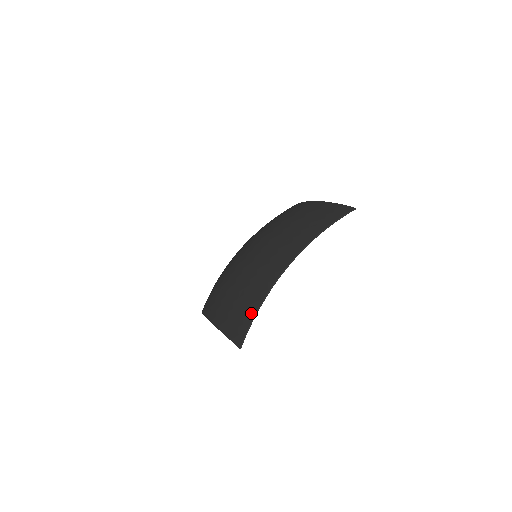
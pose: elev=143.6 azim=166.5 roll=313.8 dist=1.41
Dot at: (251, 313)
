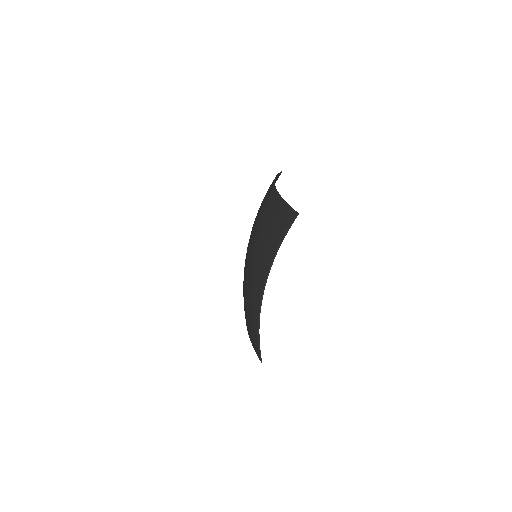
Dot at: (256, 335)
